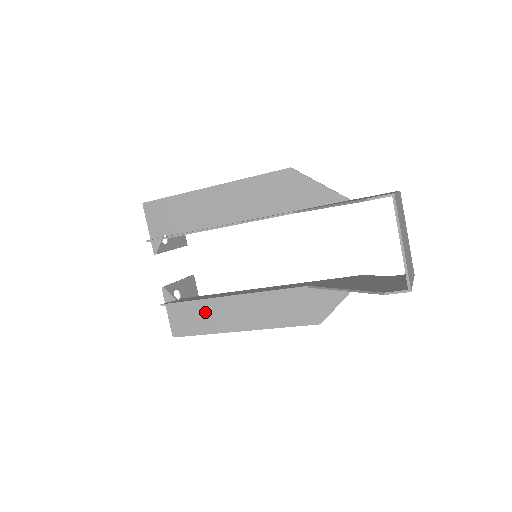
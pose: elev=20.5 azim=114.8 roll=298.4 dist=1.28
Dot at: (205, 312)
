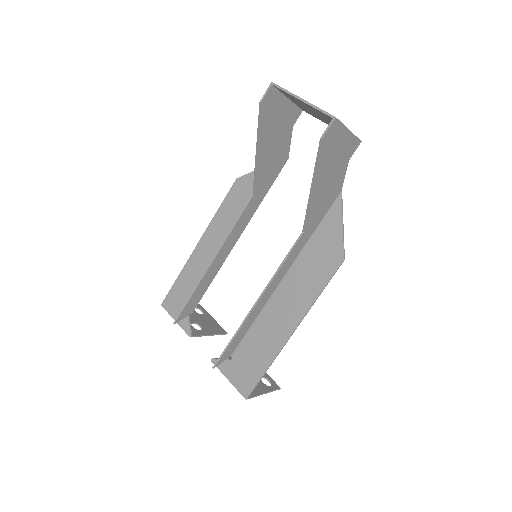
Dot at: (255, 346)
